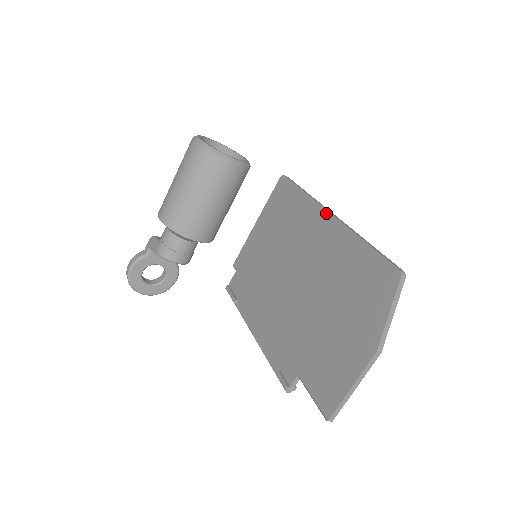
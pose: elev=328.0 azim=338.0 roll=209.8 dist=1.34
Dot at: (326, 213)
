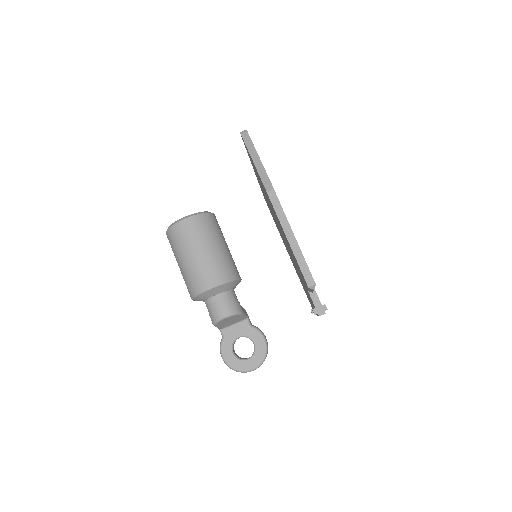
Dot at: occluded
